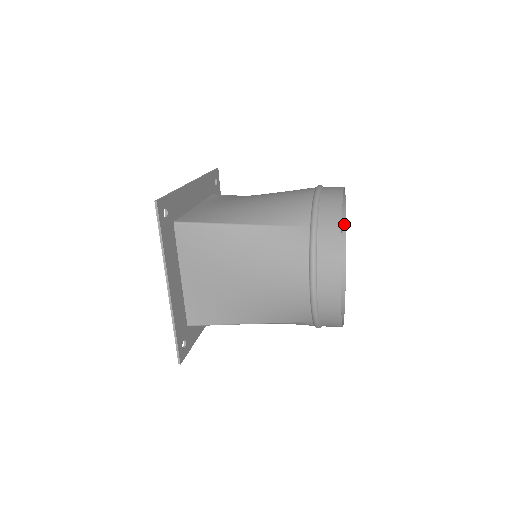
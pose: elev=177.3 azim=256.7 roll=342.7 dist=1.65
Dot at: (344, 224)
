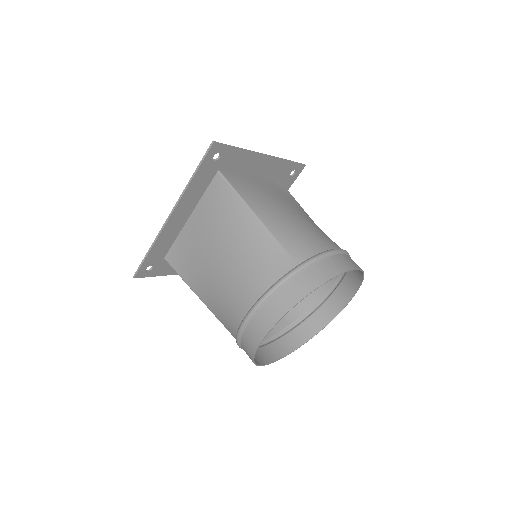
Dot at: (344, 270)
